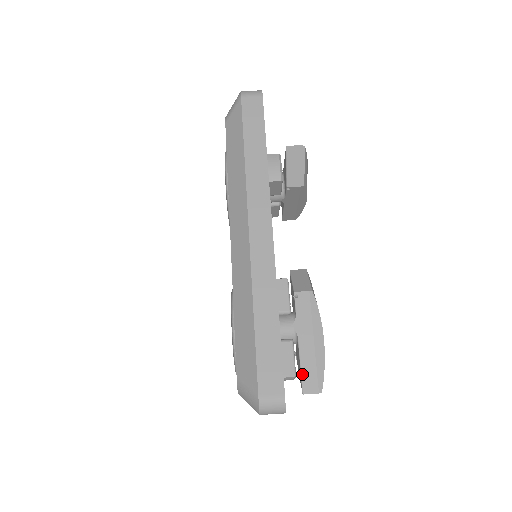
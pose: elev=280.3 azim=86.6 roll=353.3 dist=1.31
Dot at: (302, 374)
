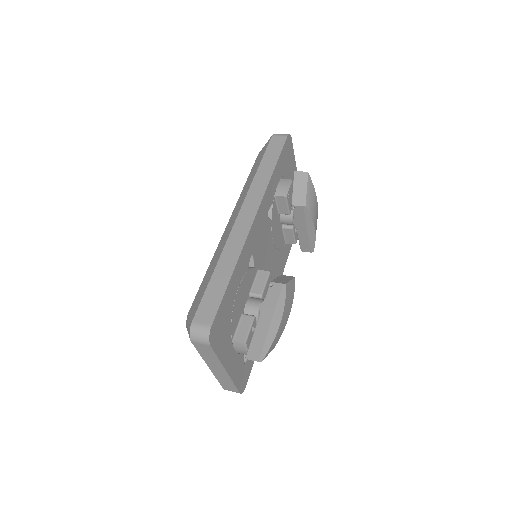
Dot at: (251, 343)
